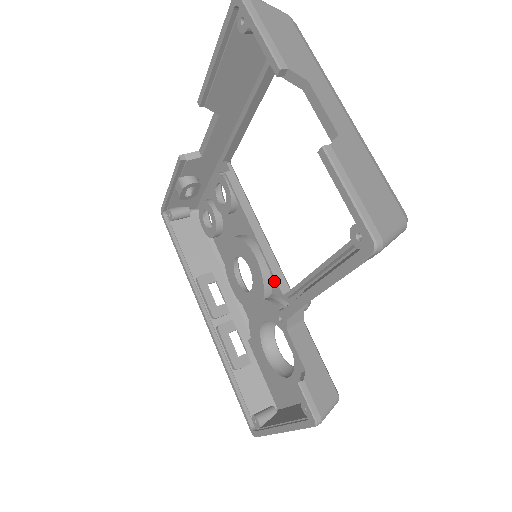
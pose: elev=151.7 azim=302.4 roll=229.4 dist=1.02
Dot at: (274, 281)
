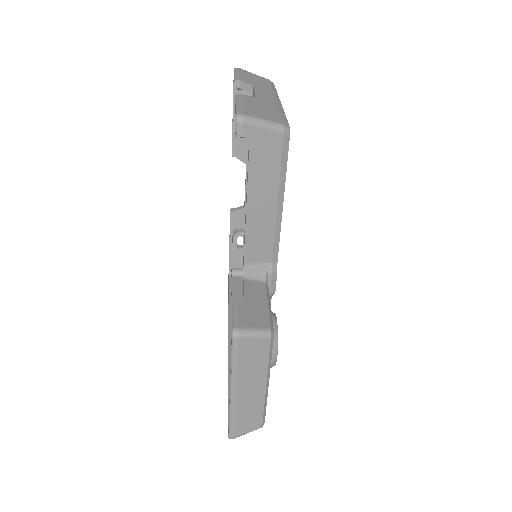
Dot at: occluded
